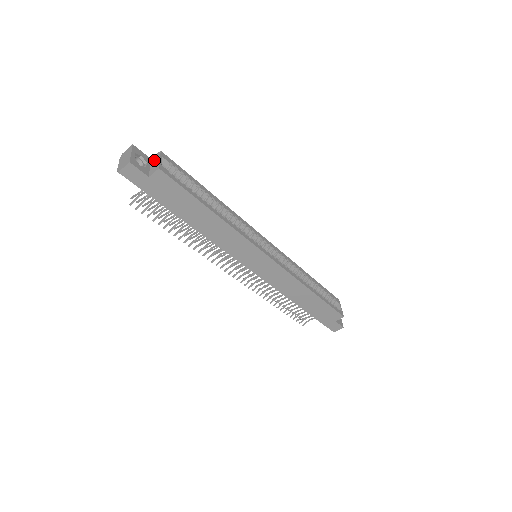
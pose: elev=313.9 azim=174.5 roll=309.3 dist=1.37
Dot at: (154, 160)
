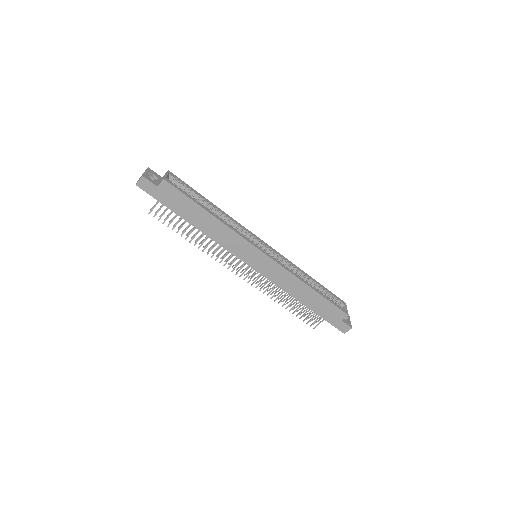
Dot at: occluded
